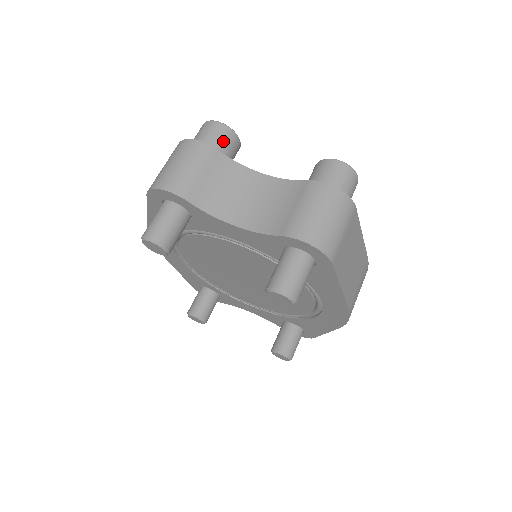
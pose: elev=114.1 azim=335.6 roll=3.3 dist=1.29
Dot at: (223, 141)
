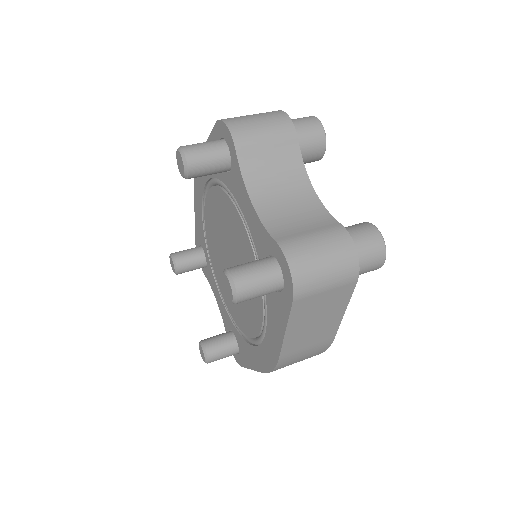
Dot at: (310, 139)
